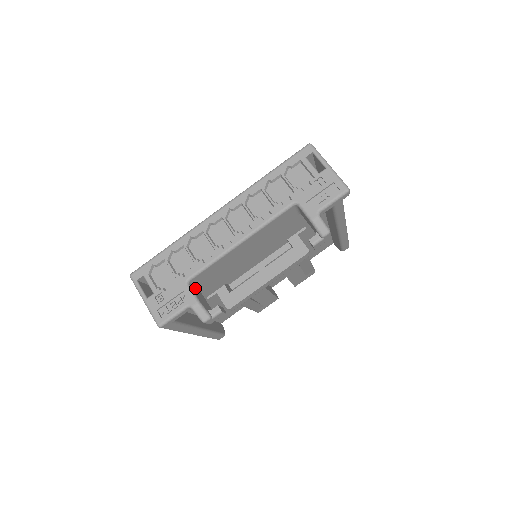
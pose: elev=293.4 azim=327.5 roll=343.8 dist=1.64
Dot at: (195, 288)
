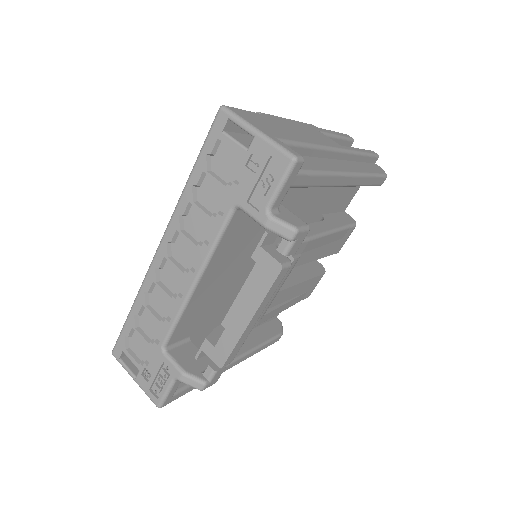
Dot at: (180, 347)
